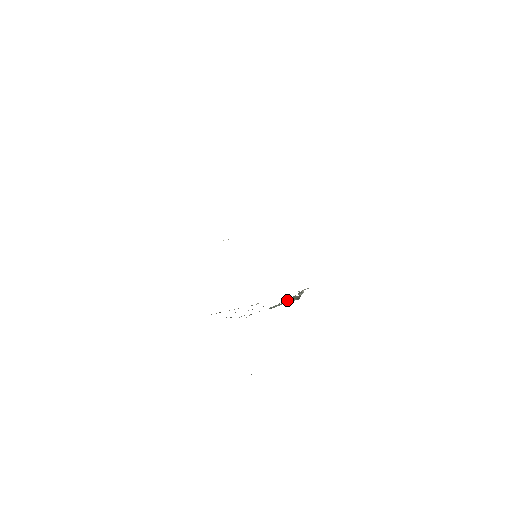
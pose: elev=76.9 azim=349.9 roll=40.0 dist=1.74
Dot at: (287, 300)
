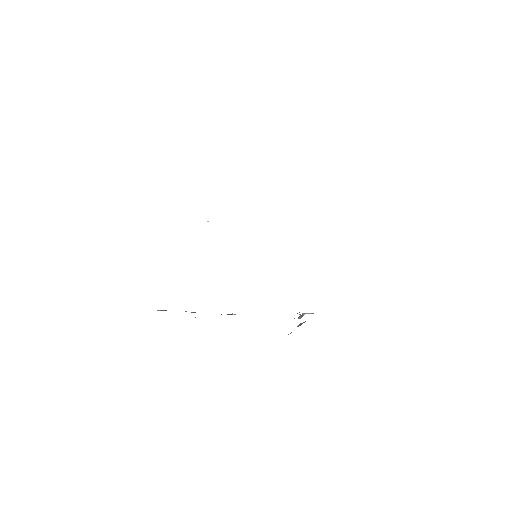
Dot at: occluded
